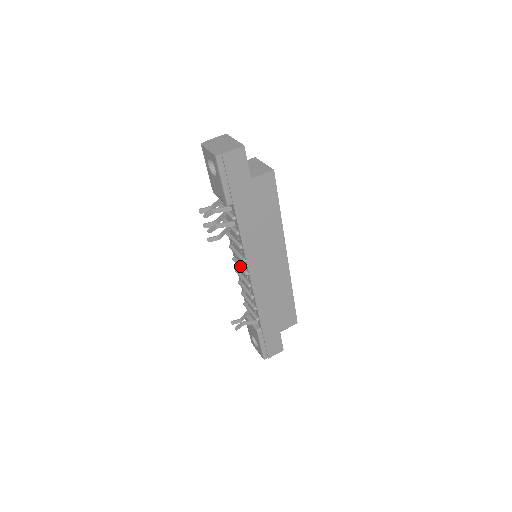
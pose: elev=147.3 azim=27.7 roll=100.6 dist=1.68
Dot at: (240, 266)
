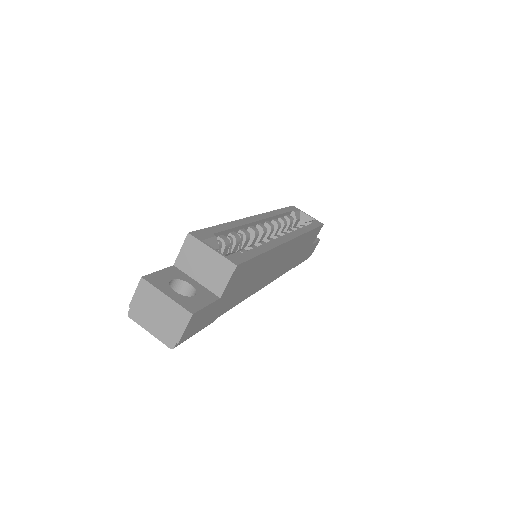
Dot at: occluded
